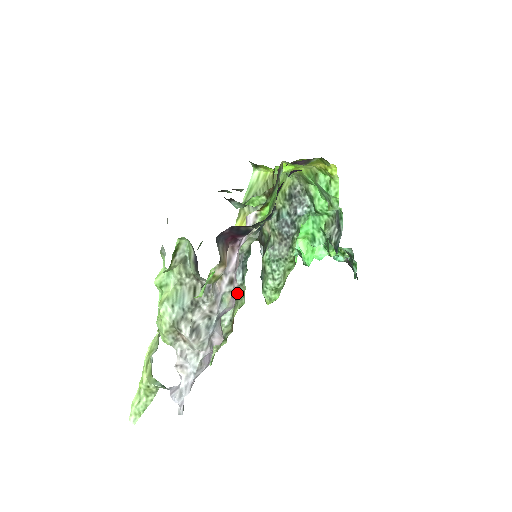
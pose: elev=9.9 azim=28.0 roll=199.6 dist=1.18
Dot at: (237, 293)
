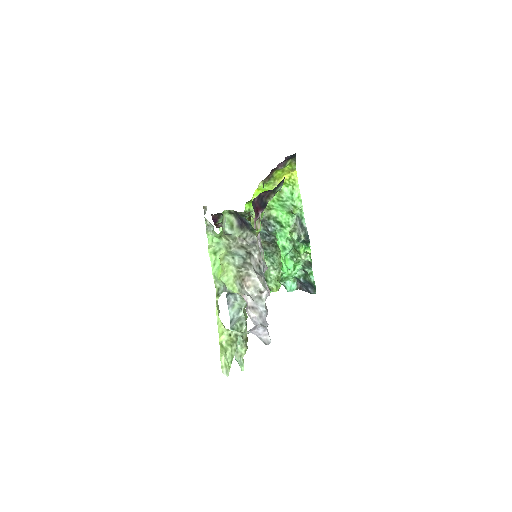
Dot at: (244, 300)
